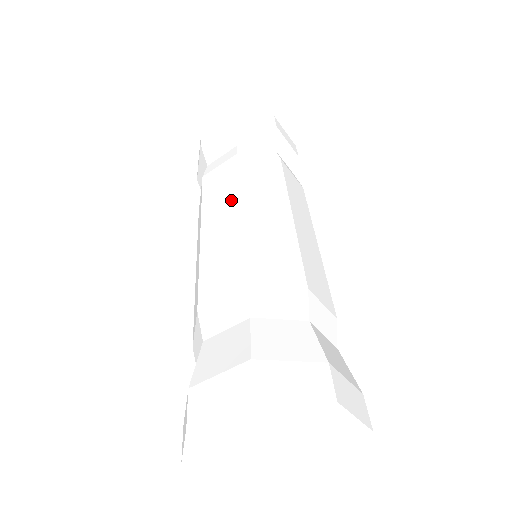
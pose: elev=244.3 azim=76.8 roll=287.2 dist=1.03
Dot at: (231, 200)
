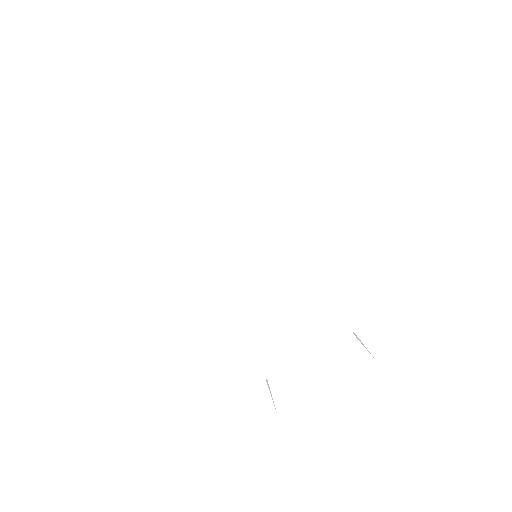
Dot at: (226, 275)
